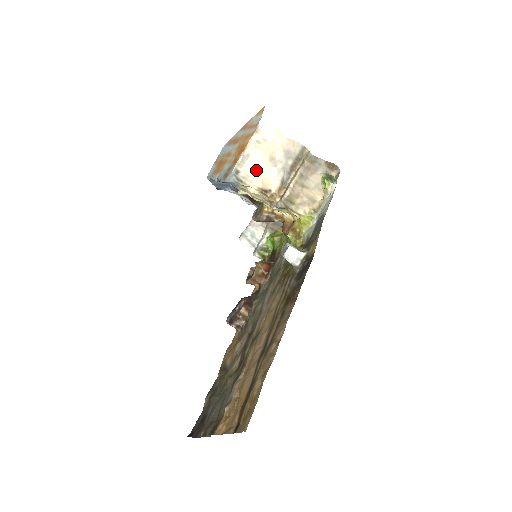
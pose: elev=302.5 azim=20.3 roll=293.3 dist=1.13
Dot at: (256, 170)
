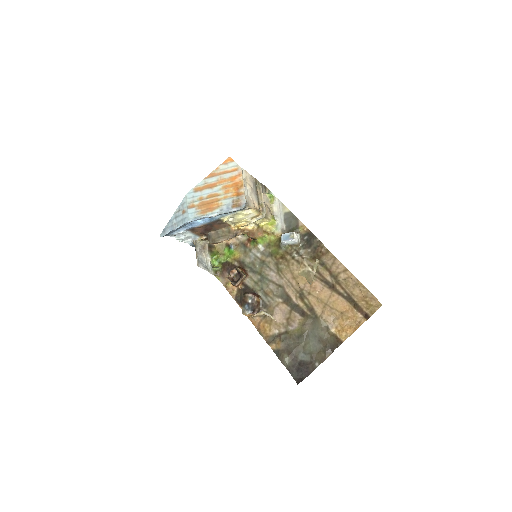
Dot at: (248, 197)
